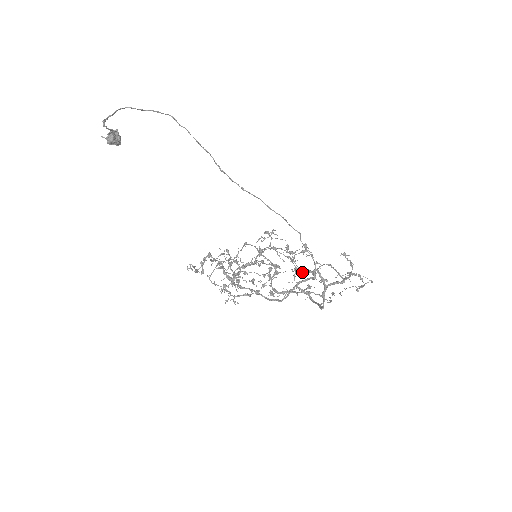
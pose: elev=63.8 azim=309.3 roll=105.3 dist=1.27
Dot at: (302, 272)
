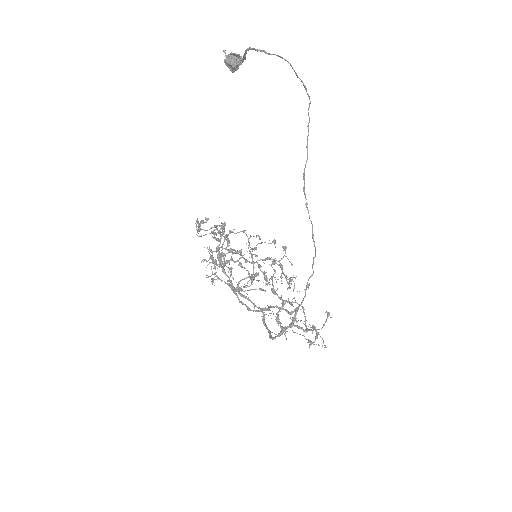
Dot at: (275, 294)
